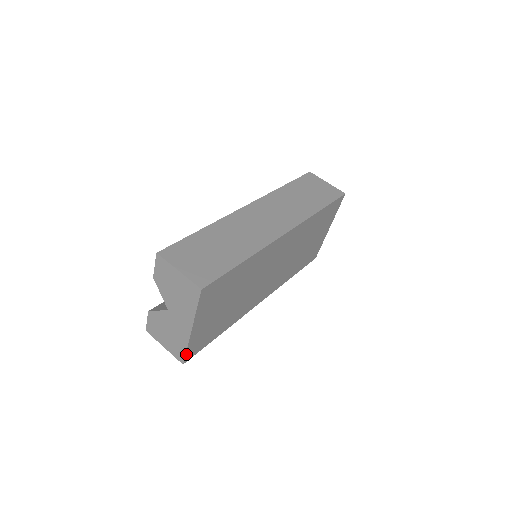
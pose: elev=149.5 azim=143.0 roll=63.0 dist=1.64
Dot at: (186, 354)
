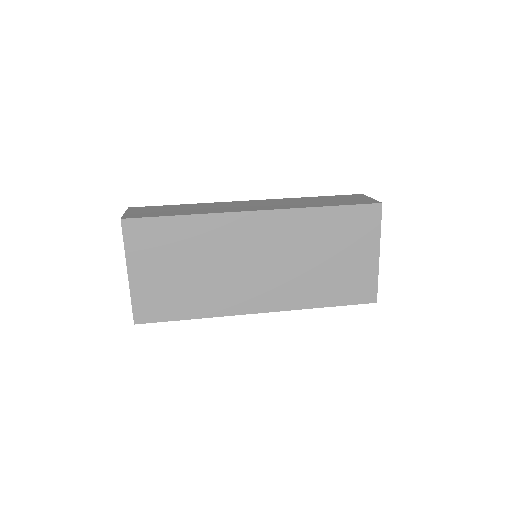
Dot at: (134, 310)
